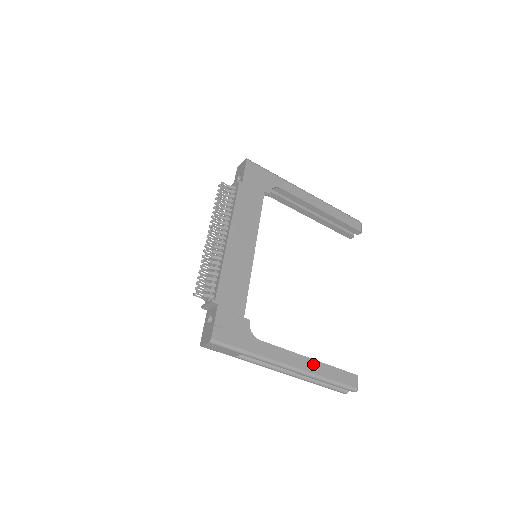
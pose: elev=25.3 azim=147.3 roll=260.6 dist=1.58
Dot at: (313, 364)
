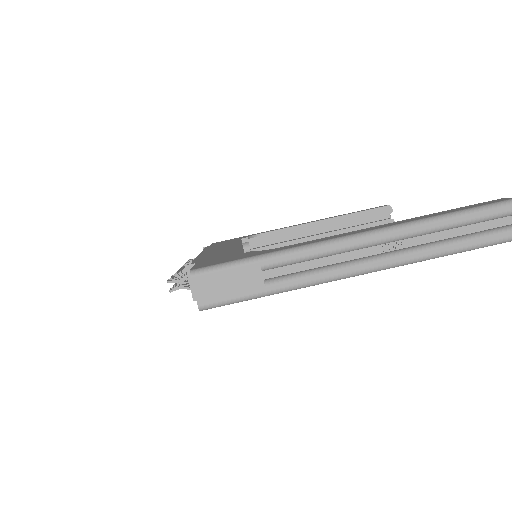
Dot at: (400, 222)
